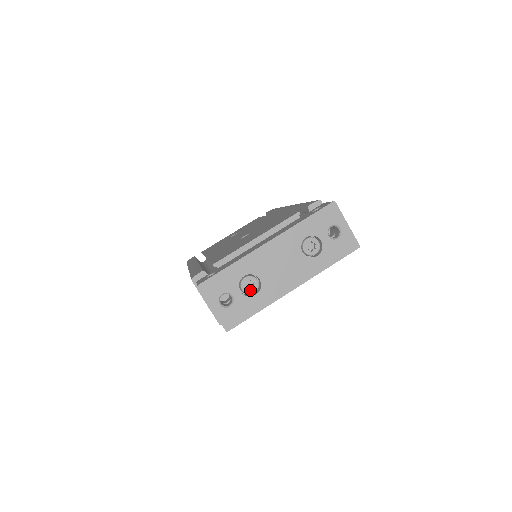
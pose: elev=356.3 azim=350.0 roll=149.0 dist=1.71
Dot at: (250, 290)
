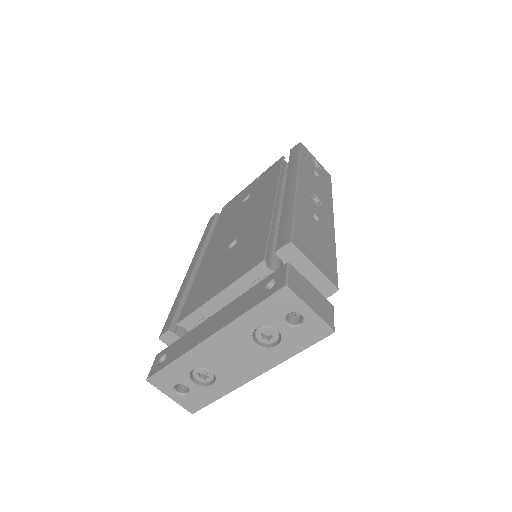
Dot at: (205, 379)
